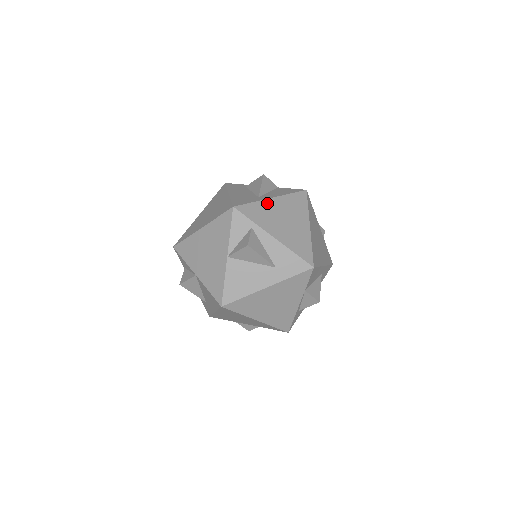
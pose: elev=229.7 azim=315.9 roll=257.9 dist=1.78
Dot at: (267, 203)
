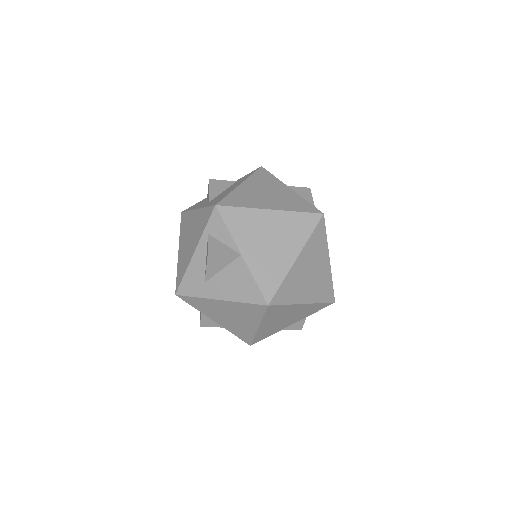
Dot at: occluded
